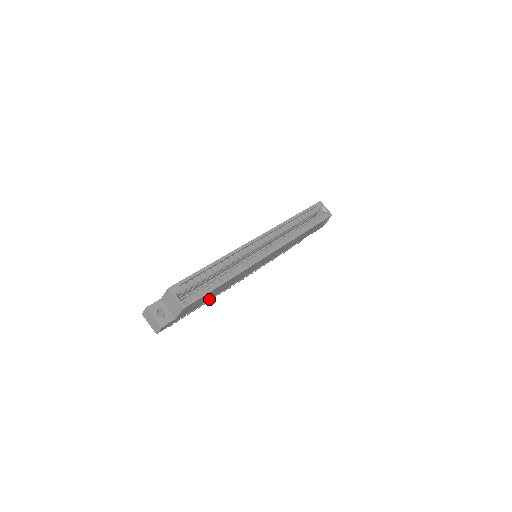
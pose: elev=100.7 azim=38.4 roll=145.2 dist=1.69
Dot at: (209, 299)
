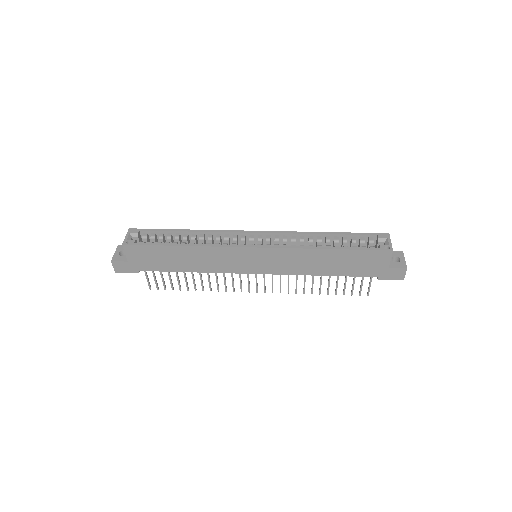
Dot at: (180, 271)
